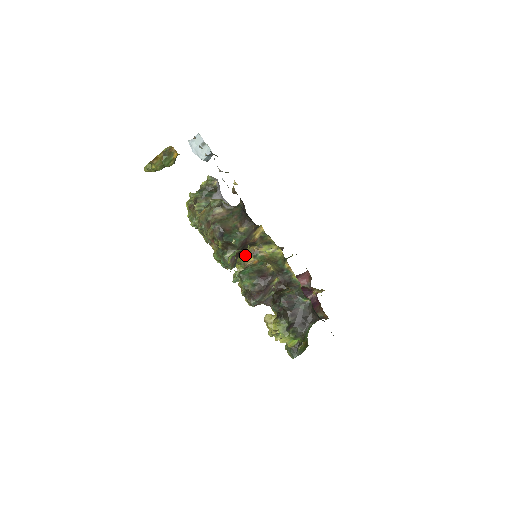
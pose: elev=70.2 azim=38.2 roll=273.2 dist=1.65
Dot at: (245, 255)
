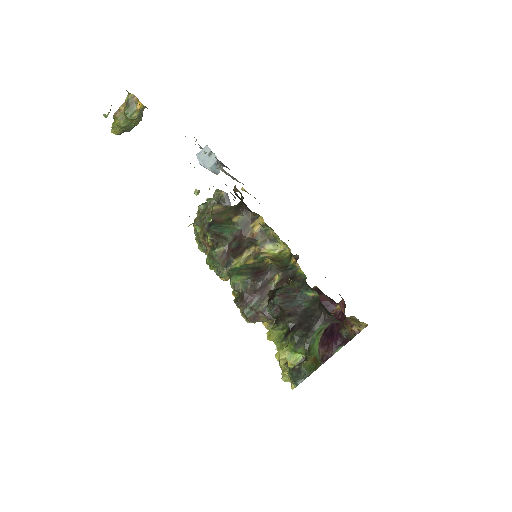
Dot at: (245, 259)
